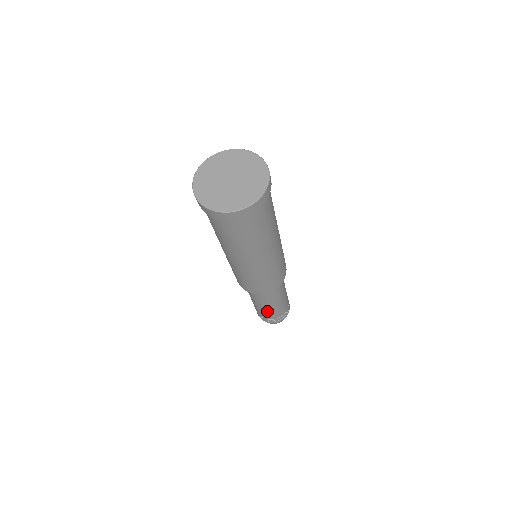
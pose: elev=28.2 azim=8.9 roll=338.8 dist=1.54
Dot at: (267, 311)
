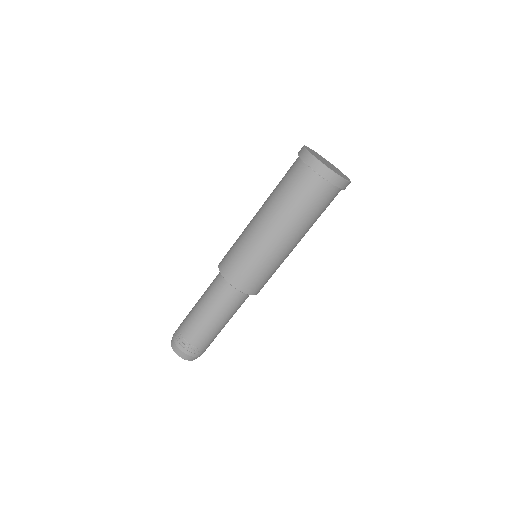
Dot at: (197, 322)
